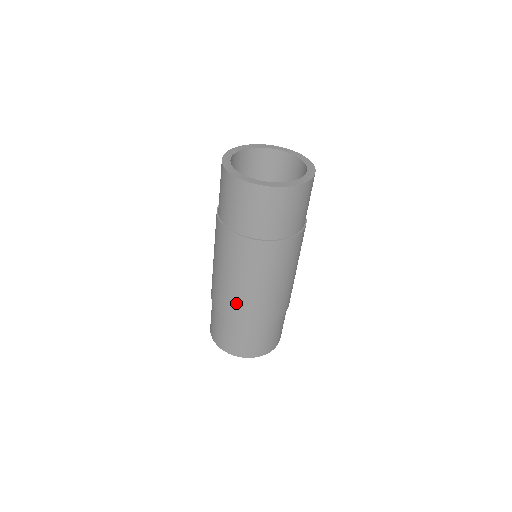
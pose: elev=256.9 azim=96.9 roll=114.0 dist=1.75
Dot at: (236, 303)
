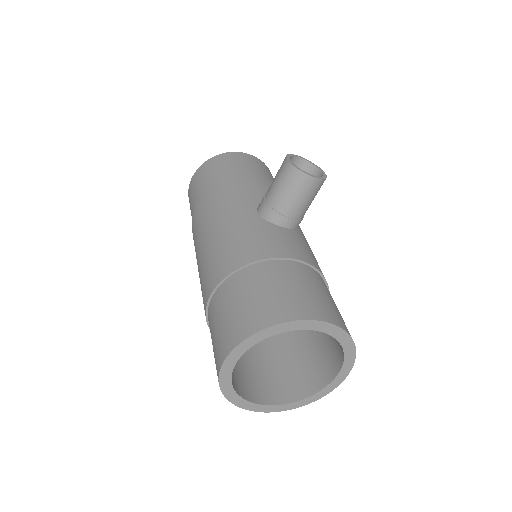
Dot at: occluded
